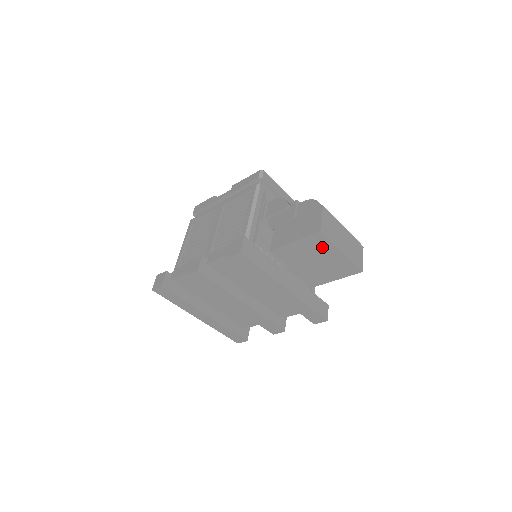
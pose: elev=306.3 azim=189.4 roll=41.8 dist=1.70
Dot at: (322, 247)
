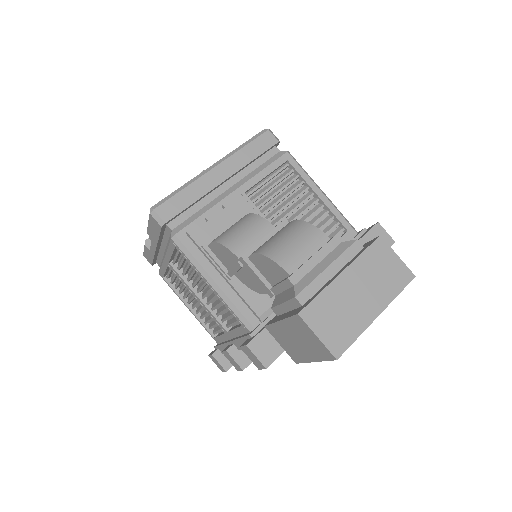
Dot at: occluded
